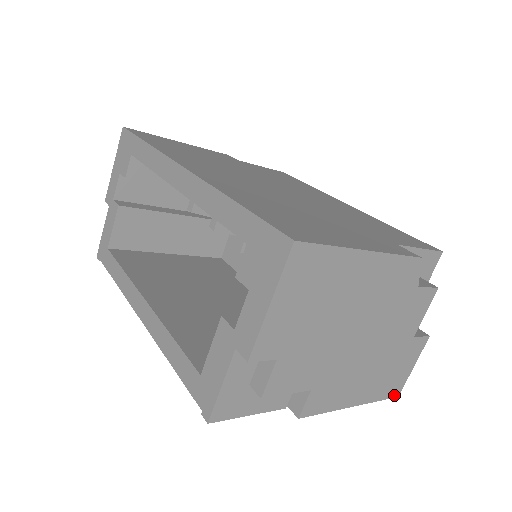
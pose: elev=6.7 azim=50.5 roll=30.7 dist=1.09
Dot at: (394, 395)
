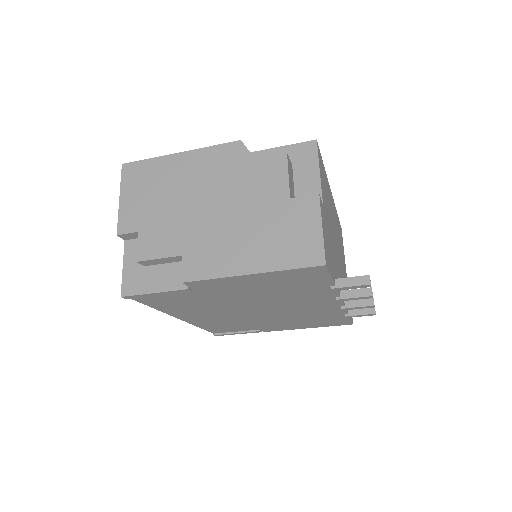
Dot at: (315, 263)
